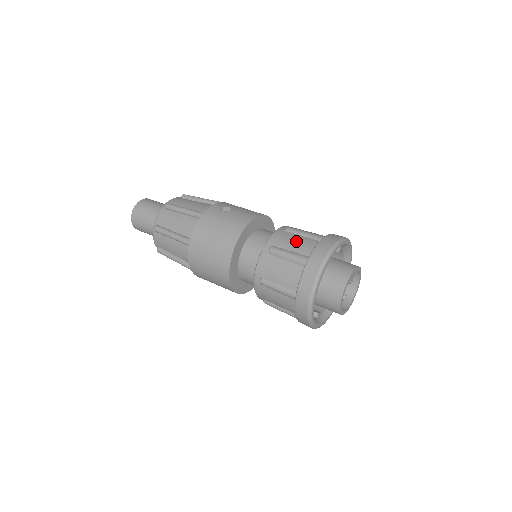
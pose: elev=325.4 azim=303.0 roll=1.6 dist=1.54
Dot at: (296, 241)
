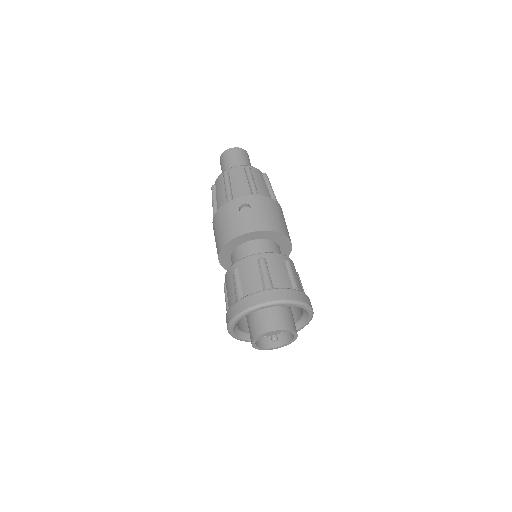
Dot at: (251, 277)
